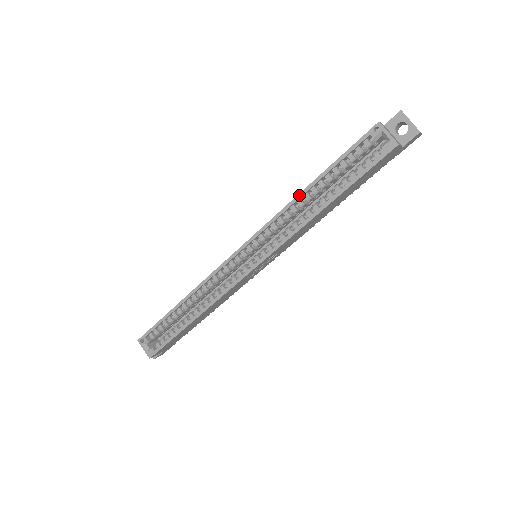
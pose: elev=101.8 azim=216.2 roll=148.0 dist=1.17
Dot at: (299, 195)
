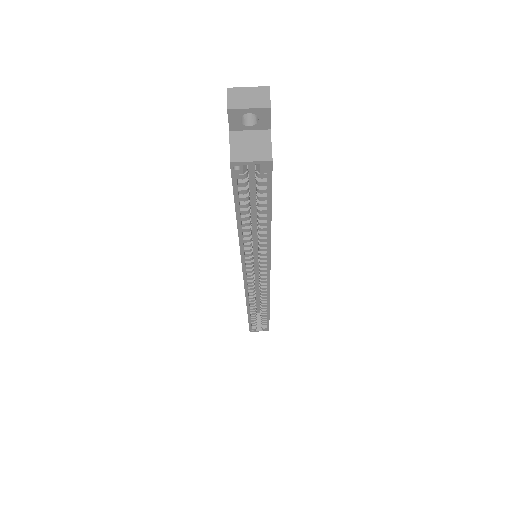
Dot at: (239, 237)
